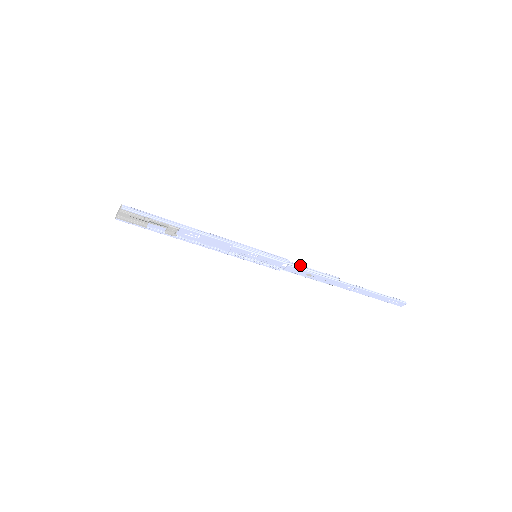
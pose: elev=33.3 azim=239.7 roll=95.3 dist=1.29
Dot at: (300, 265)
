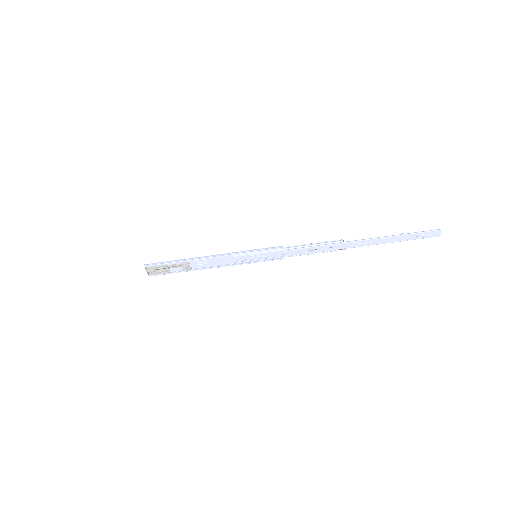
Dot at: (297, 246)
